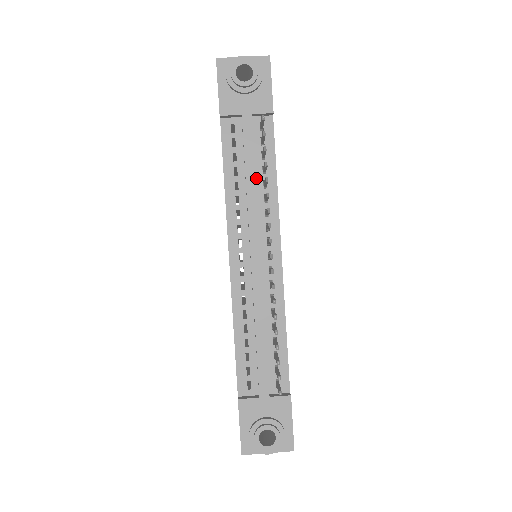
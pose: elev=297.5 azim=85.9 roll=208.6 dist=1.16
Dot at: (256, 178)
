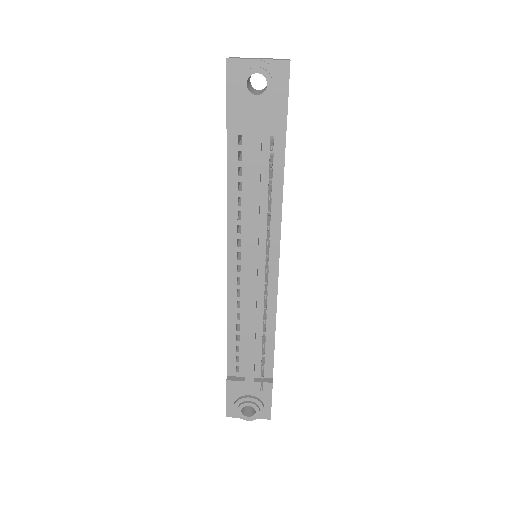
Dot at: (261, 195)
